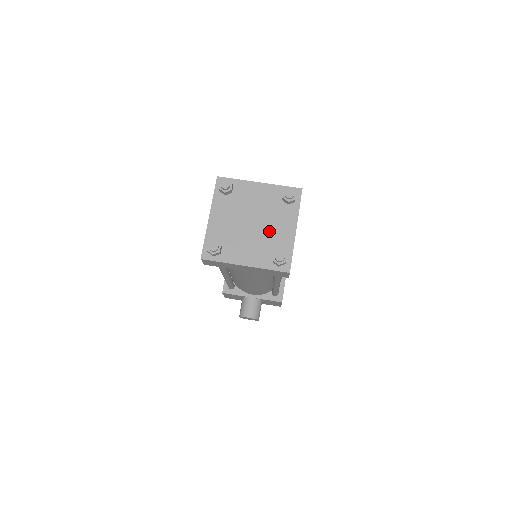
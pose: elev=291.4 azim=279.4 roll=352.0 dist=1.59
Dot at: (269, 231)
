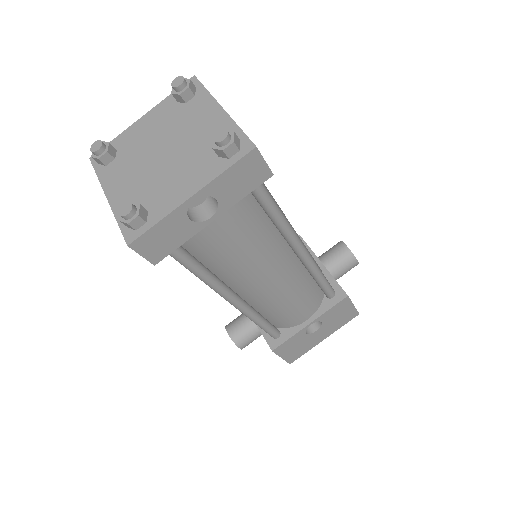
Dot at: (166, 175)
